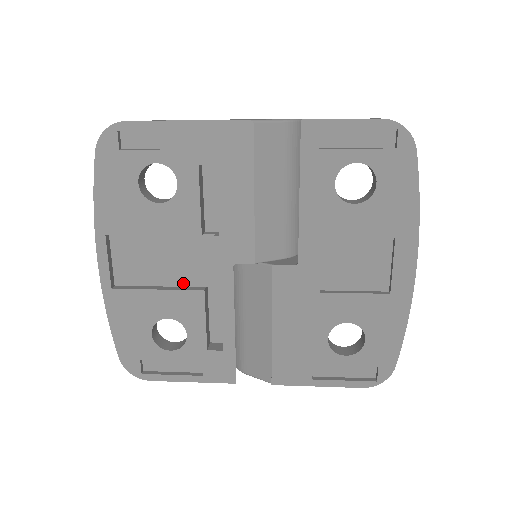
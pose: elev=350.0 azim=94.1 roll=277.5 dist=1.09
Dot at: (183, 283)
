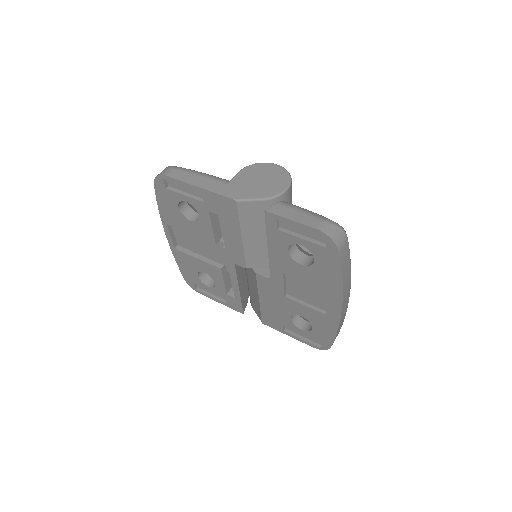
Dot at: (212, 258)
